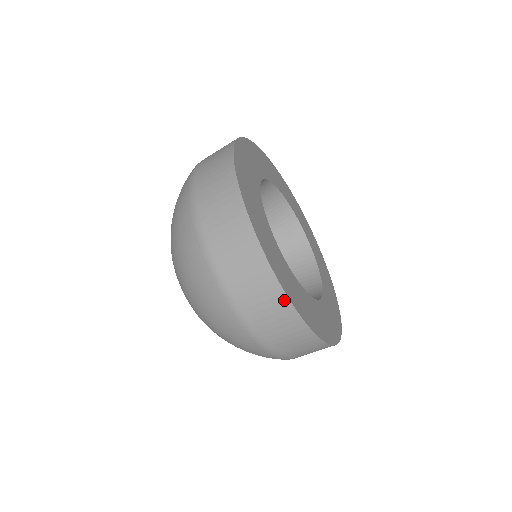
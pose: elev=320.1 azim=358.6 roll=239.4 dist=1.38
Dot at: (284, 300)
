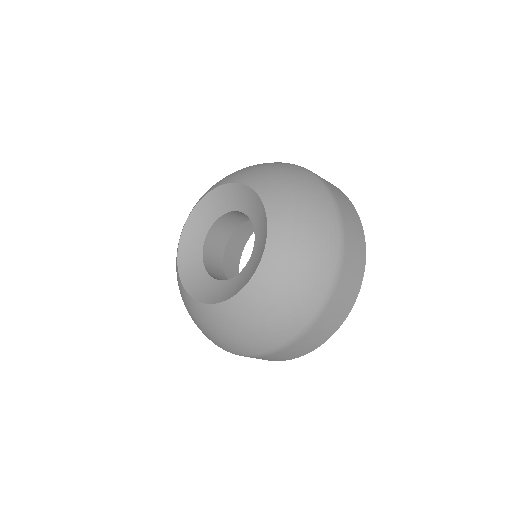
Dot at: (364, 251)
